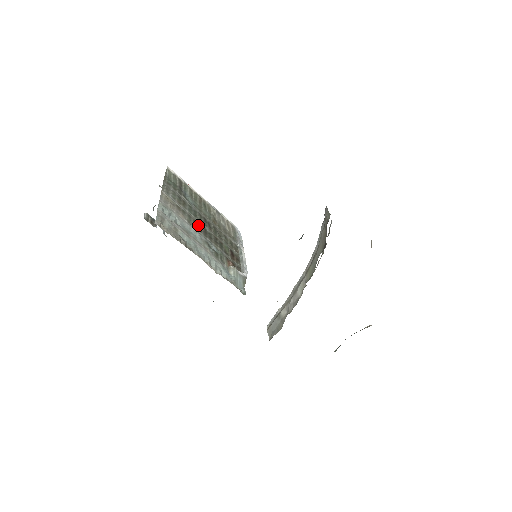
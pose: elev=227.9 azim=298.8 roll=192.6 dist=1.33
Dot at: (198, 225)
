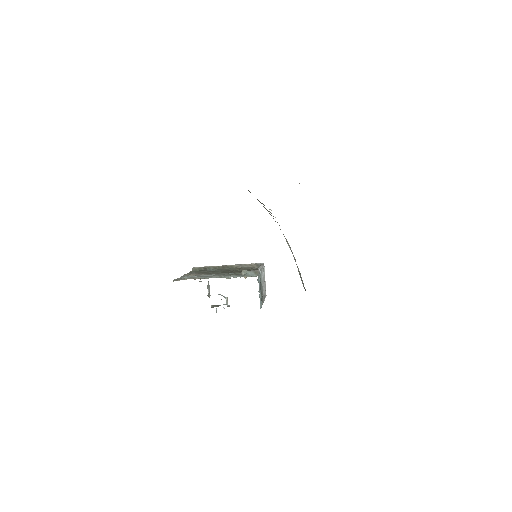
Dot at: occluded
